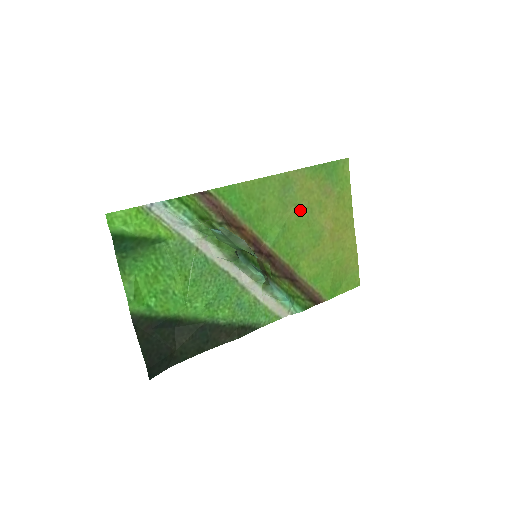
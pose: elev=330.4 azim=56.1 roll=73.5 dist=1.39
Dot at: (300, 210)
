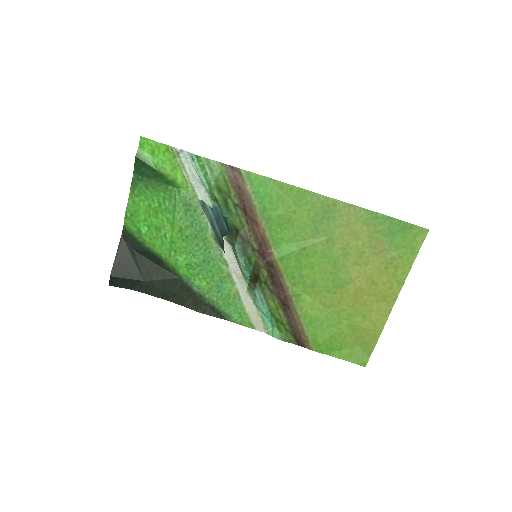
Dot at: (332, 246)
